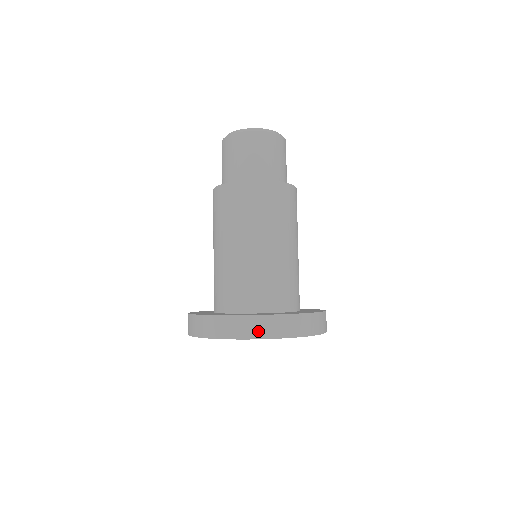
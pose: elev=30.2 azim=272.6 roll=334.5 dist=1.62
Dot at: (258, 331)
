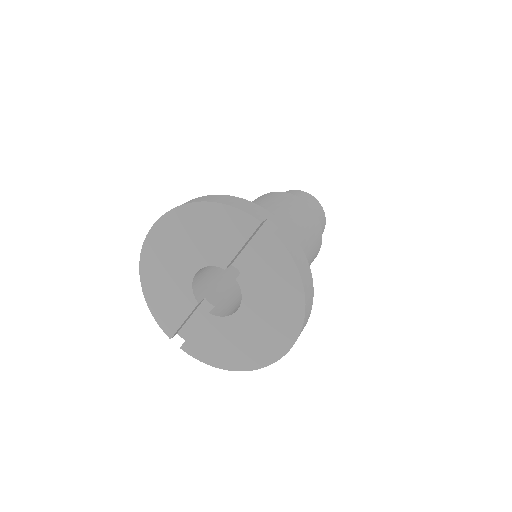
Dot at: occluded
